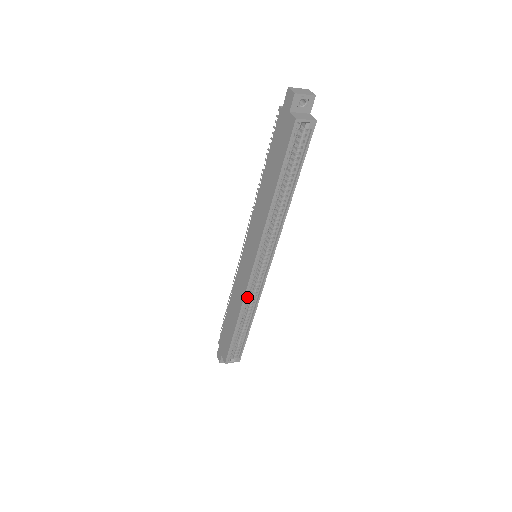
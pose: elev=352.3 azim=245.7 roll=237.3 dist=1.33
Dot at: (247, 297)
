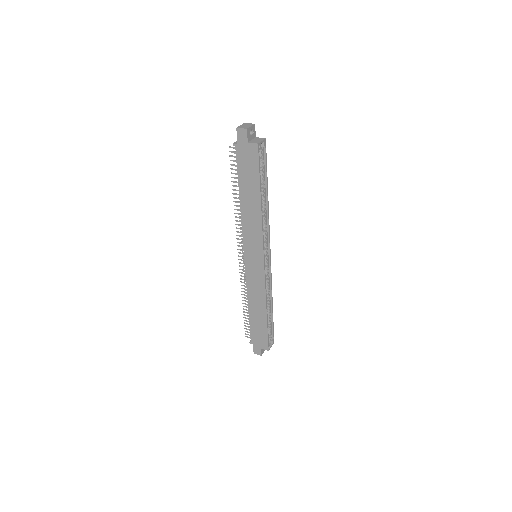
Dot at: occluded
